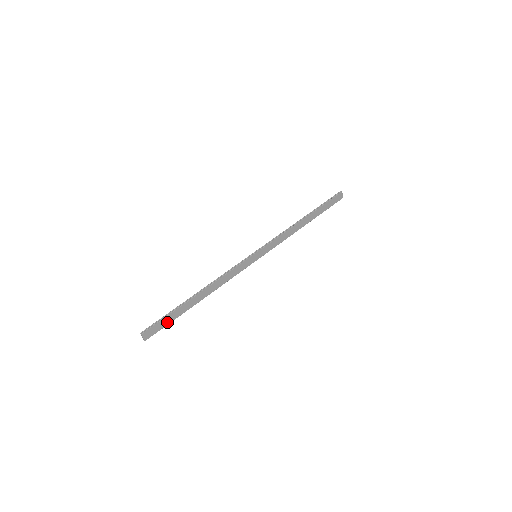
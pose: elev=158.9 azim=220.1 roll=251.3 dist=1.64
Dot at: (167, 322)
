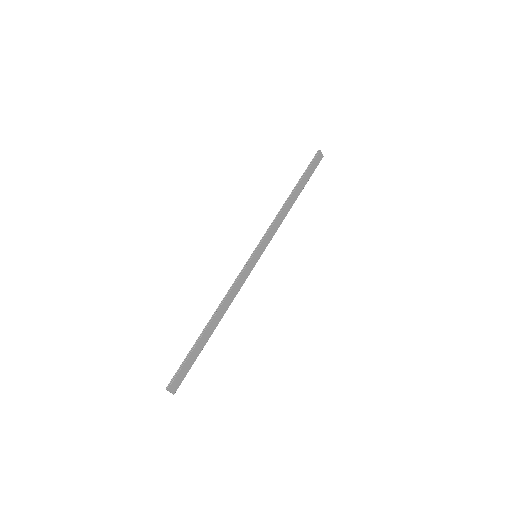
Dot at: (189, 365)
